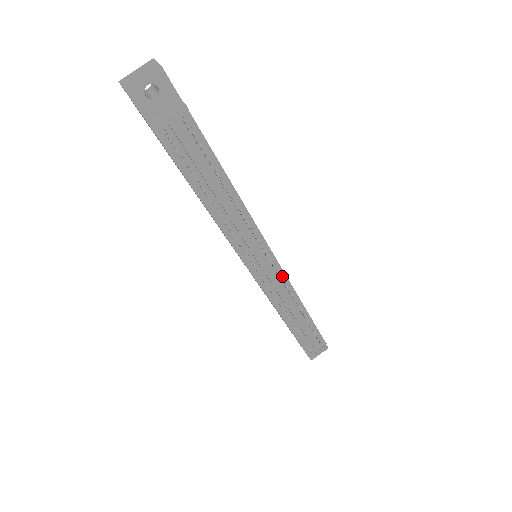
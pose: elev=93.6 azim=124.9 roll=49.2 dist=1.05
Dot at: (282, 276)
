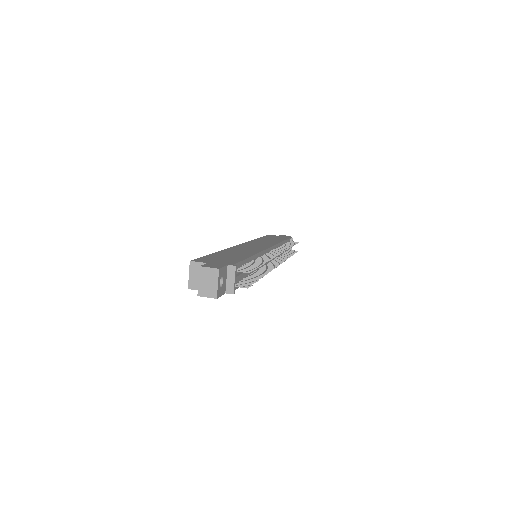
Dot at: (273, 248)
